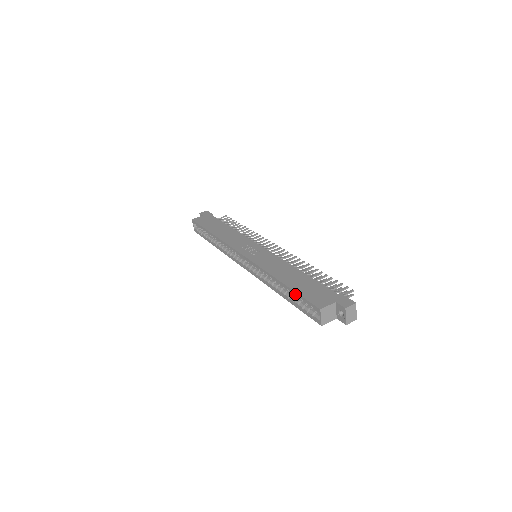
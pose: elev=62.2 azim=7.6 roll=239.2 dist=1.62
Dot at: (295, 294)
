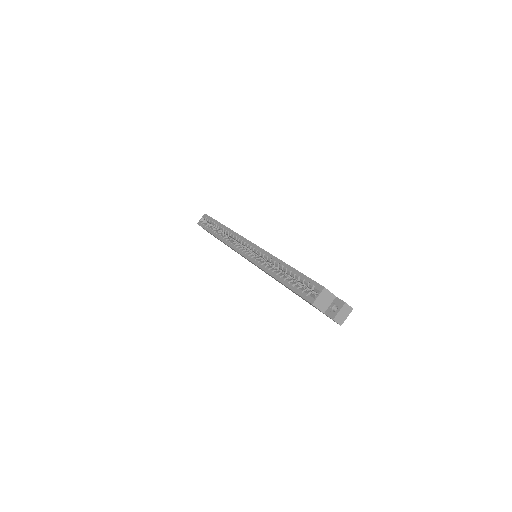
Dot at: (299, 274)
